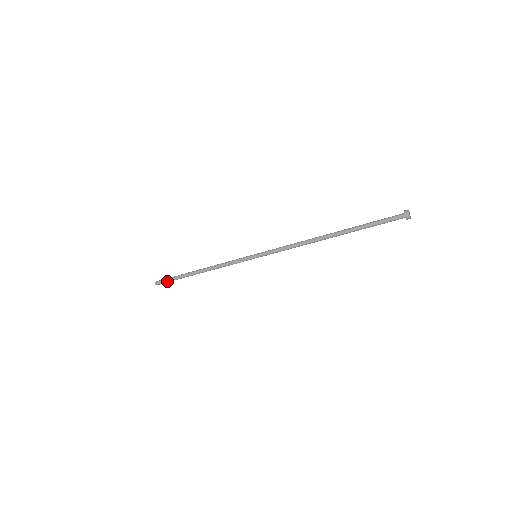
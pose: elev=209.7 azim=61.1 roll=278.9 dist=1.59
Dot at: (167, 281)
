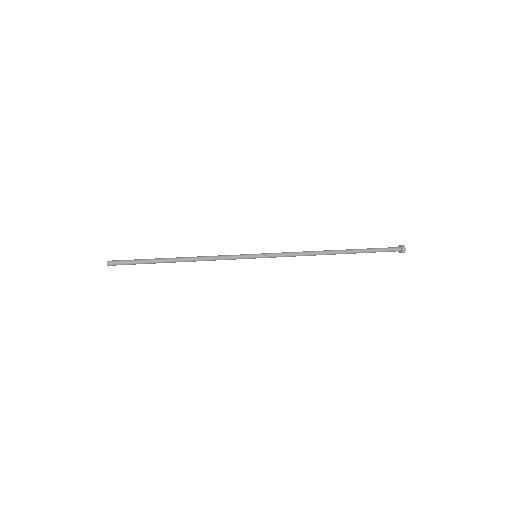
Dot at: occluded
